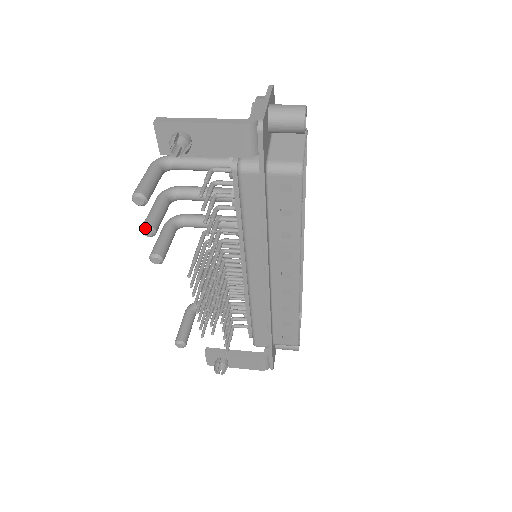
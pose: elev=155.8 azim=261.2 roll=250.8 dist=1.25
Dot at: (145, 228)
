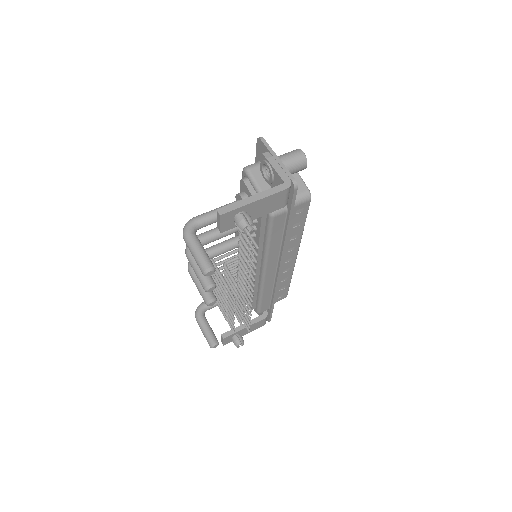
Dot at: (210, 287)
